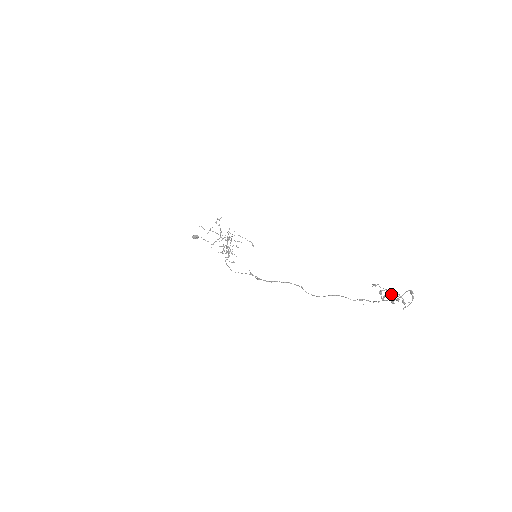
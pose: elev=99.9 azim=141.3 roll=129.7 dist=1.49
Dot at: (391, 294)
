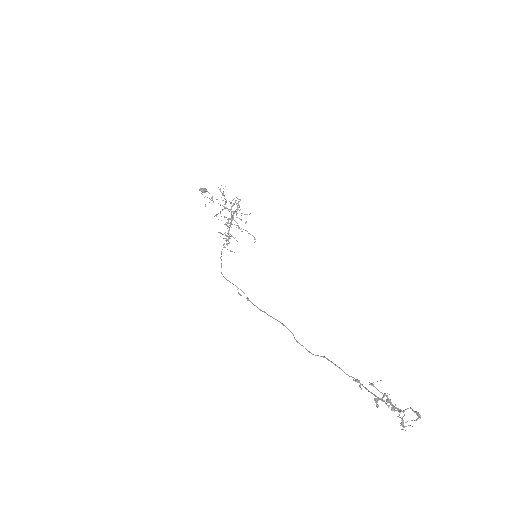
Dot at: occluded
